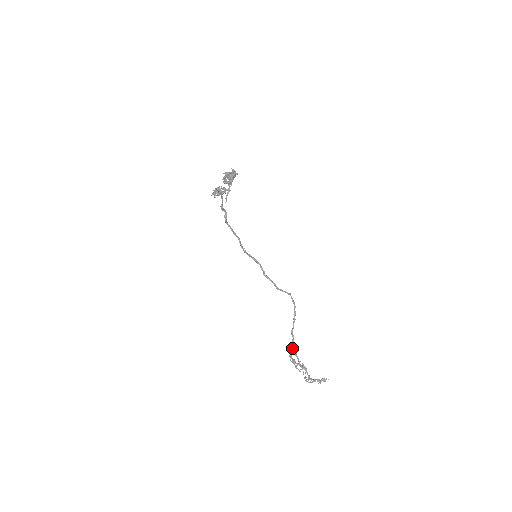
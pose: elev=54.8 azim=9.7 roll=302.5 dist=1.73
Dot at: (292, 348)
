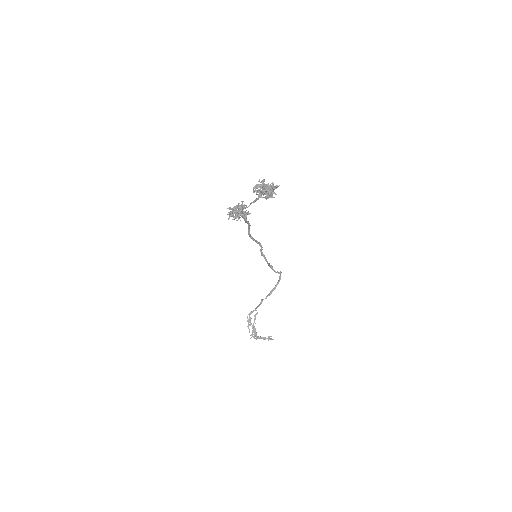
Dot at: (255, 309)
